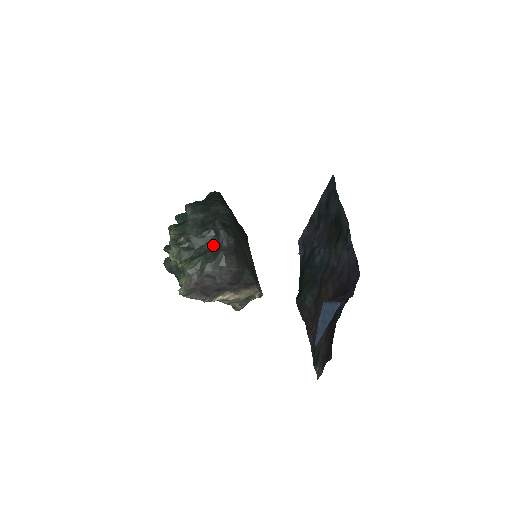
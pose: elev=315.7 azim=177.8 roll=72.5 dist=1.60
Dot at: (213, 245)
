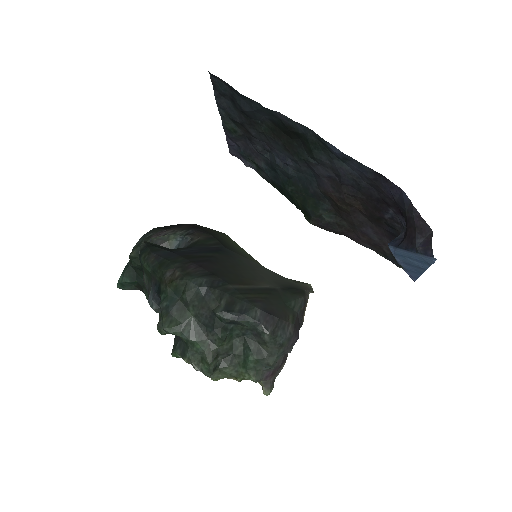
Dot at: (244, 334)
